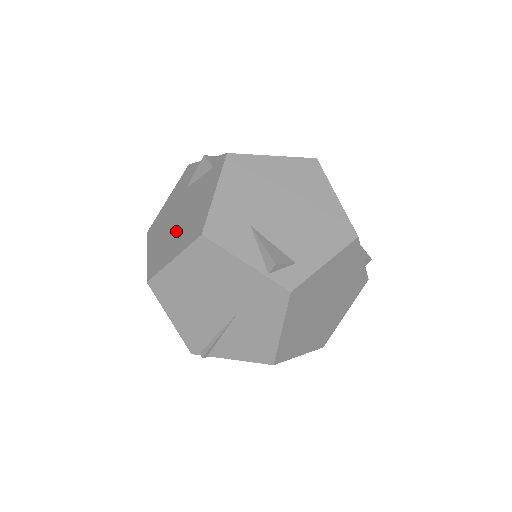
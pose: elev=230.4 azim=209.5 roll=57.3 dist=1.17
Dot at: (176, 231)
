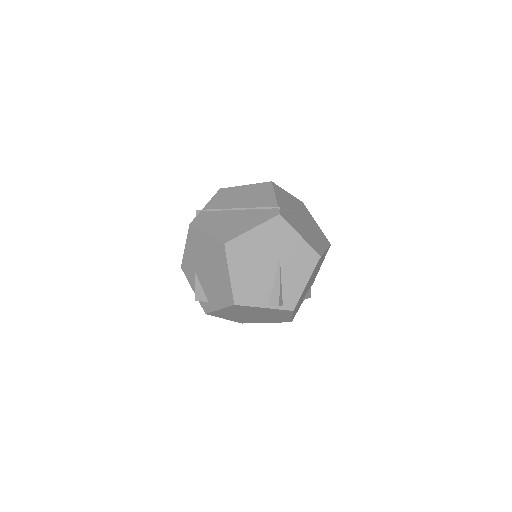
Dot at: occluded
